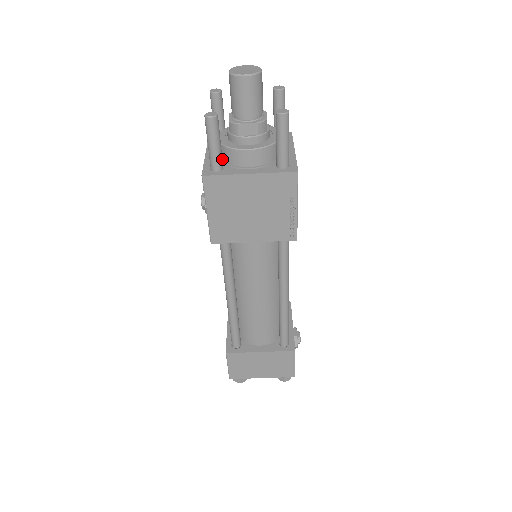
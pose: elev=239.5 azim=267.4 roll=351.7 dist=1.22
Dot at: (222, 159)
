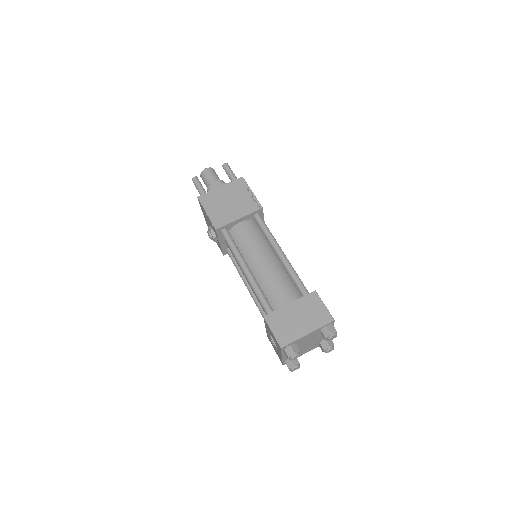
Dot at: occluded
